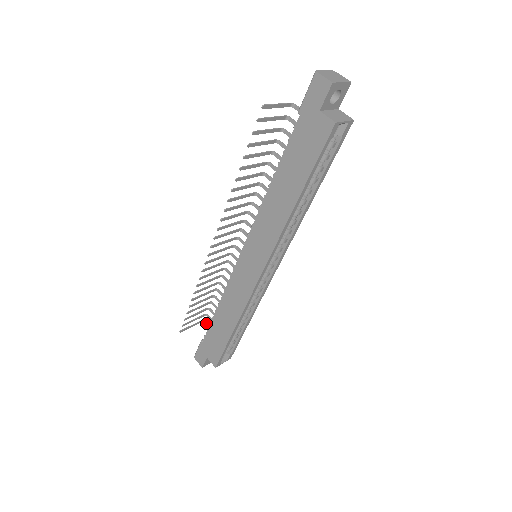
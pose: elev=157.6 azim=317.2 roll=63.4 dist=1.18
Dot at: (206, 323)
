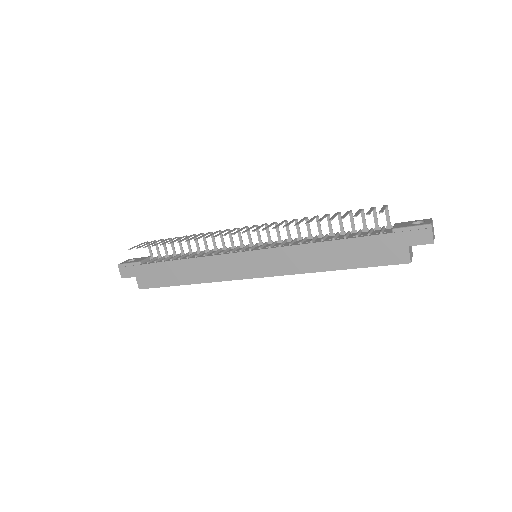
Dot at: occluded
